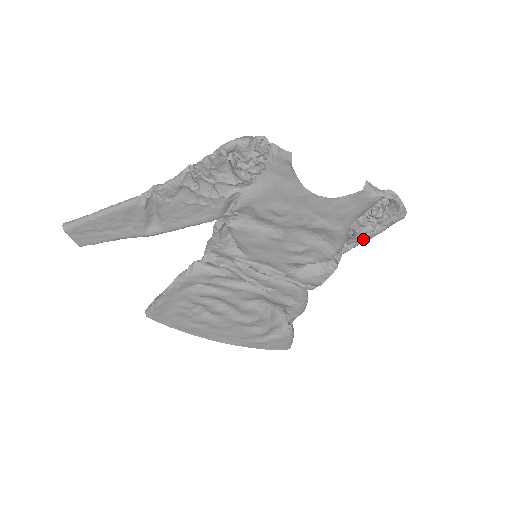
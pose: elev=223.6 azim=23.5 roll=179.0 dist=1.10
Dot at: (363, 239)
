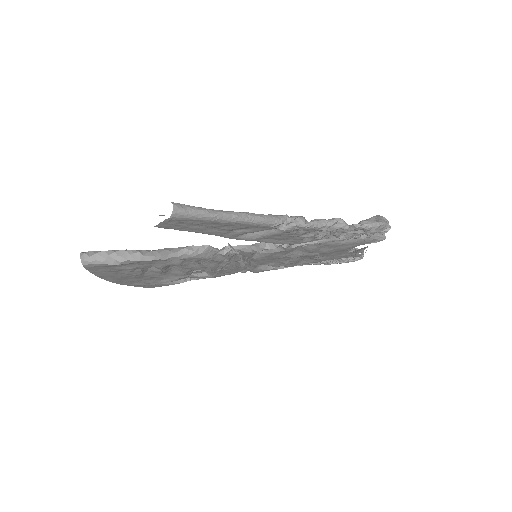
Dot at: occluded
